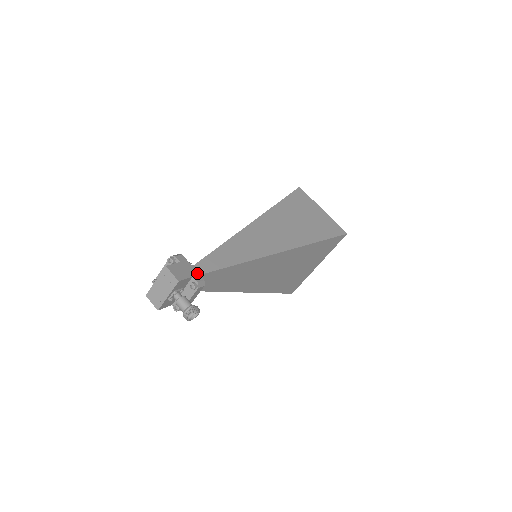
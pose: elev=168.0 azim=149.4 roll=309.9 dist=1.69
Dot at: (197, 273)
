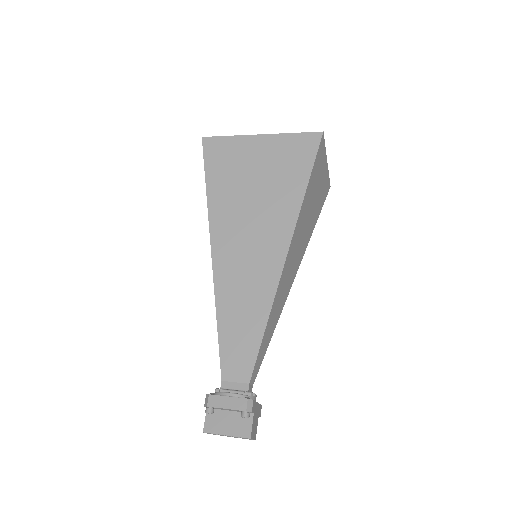
Dot at: (260, 406)
